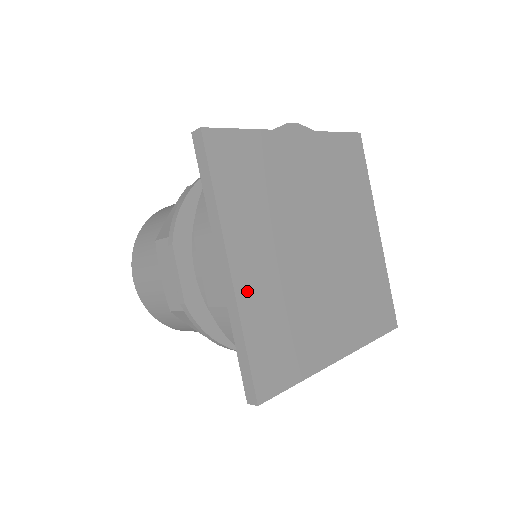
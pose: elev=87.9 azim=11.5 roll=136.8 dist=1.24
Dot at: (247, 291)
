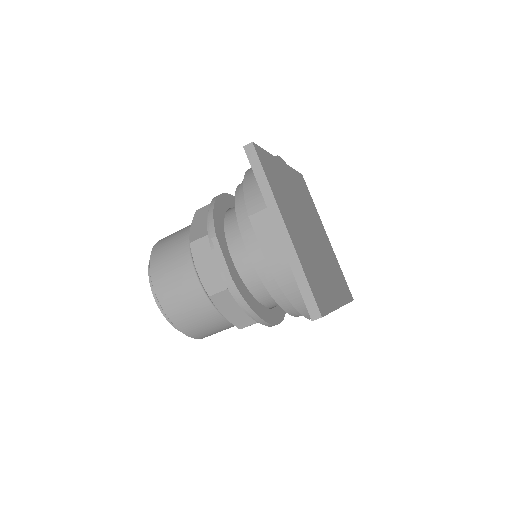
Dot at: (296, 244)
